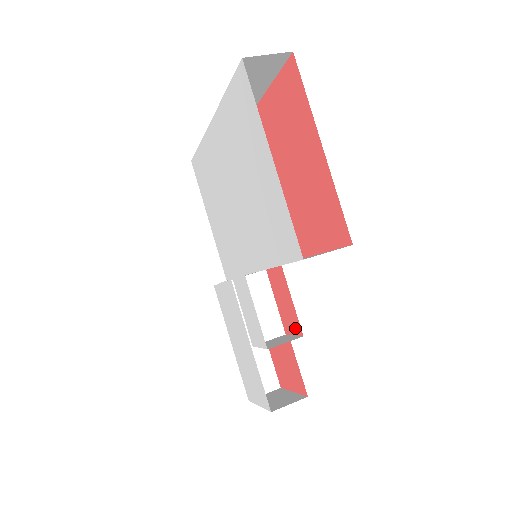
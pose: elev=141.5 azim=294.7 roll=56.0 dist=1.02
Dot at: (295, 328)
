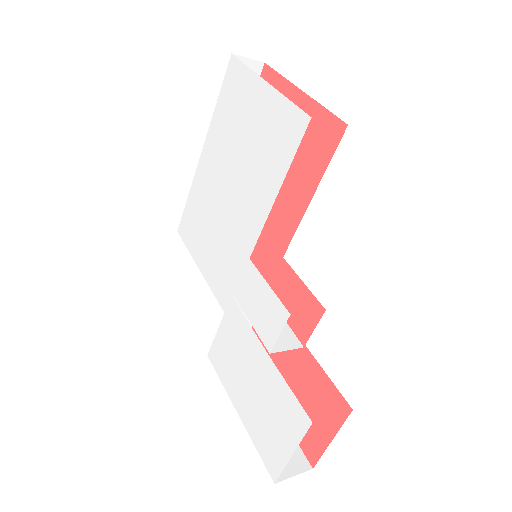
Dot at: (314, 315)
